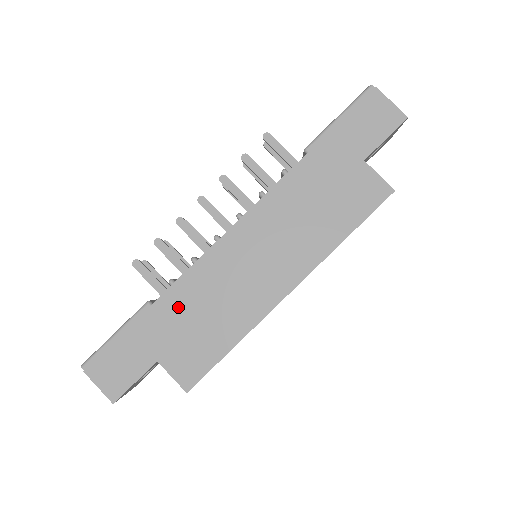
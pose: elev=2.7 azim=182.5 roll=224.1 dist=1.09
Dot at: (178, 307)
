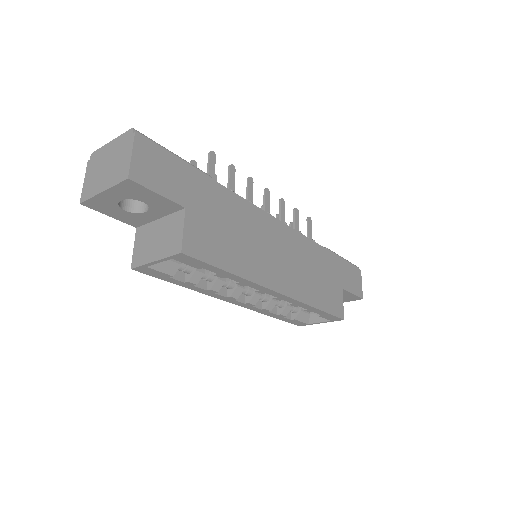
Dot at: (226, 206)
